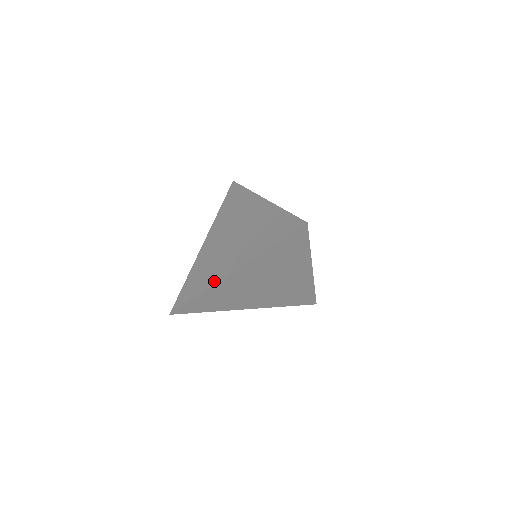
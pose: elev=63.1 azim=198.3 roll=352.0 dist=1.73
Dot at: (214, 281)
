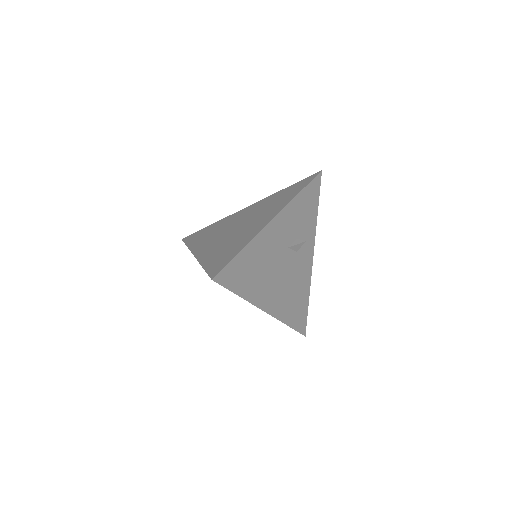
Dot at: (193, 247)
